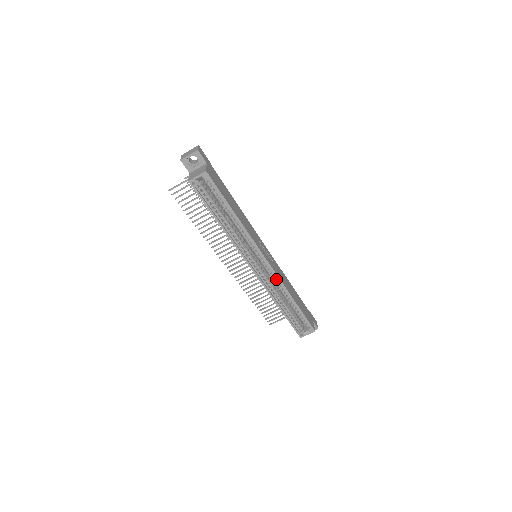
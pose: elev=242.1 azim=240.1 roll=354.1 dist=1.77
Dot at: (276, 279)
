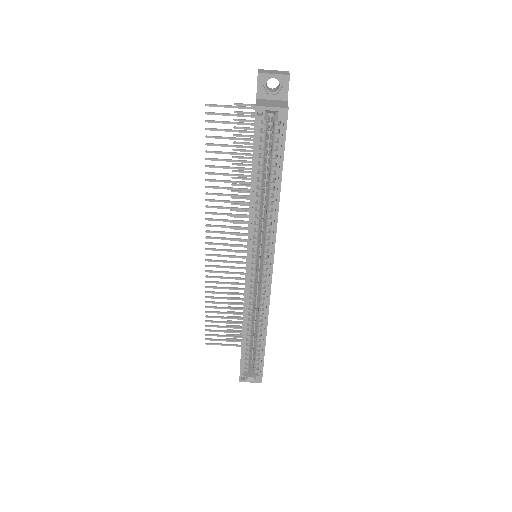
Dot at: (264, 298)
